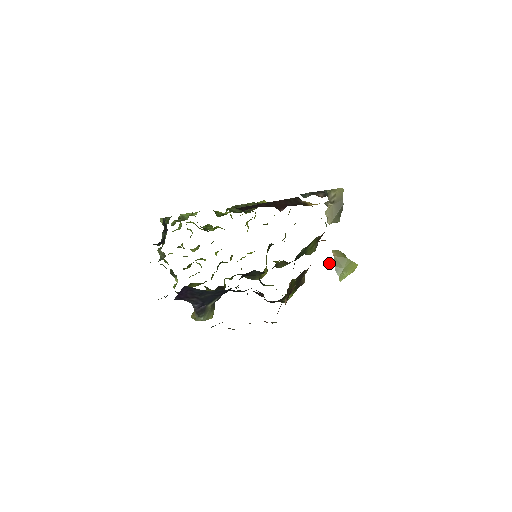
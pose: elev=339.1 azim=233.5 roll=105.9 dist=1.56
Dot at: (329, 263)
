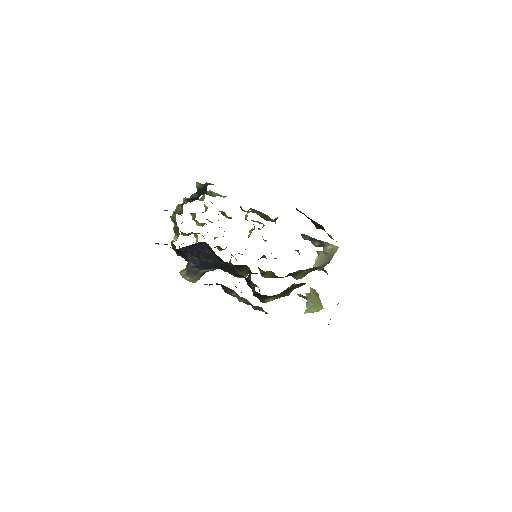
Dot at: (301, 296)
